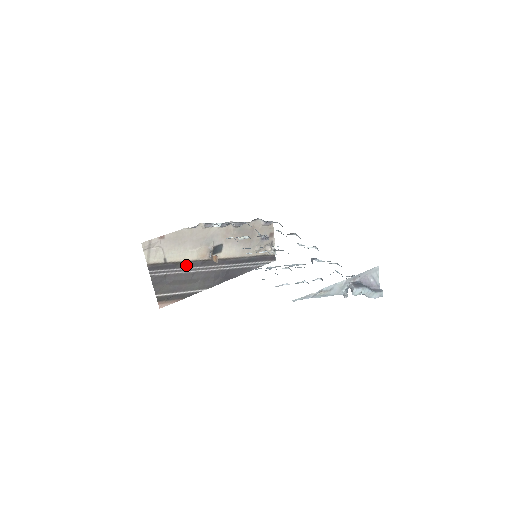
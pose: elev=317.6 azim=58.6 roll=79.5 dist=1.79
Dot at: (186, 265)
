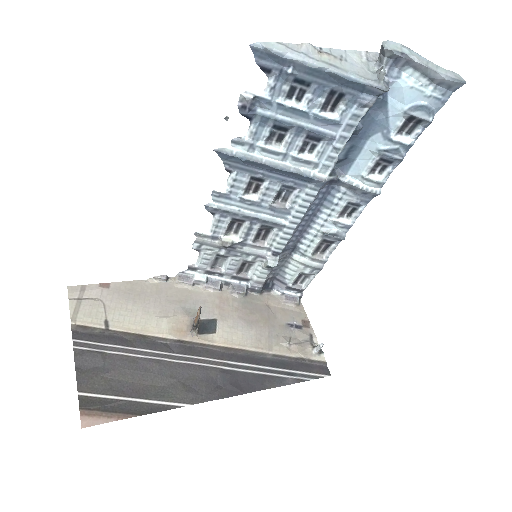
Dot at: (147, 344)
